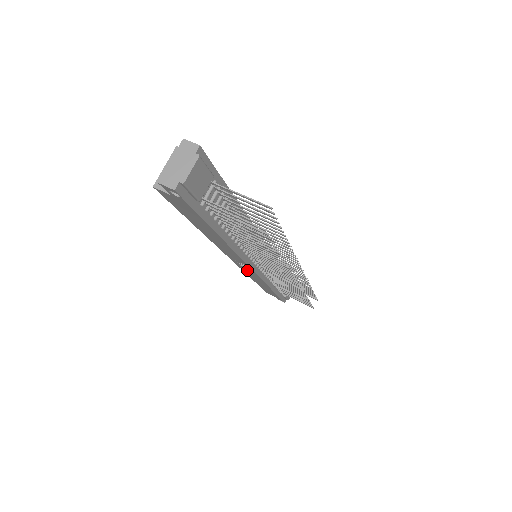
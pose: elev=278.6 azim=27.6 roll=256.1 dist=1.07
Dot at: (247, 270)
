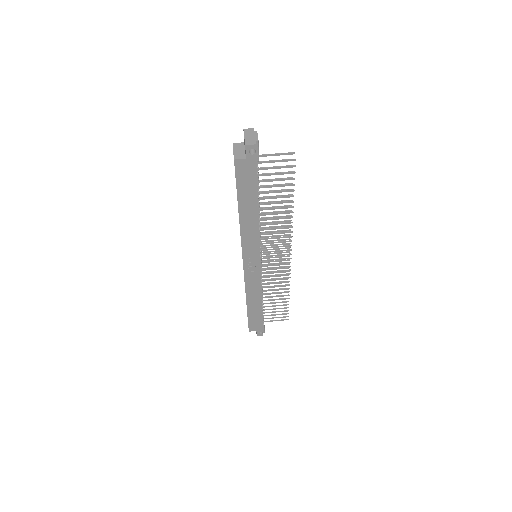
Dot at: (252, 273)
